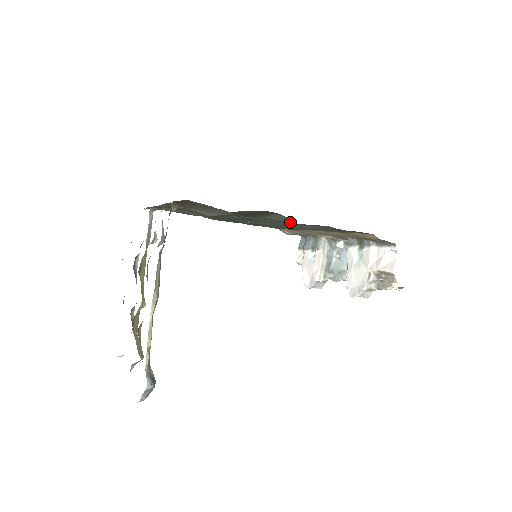
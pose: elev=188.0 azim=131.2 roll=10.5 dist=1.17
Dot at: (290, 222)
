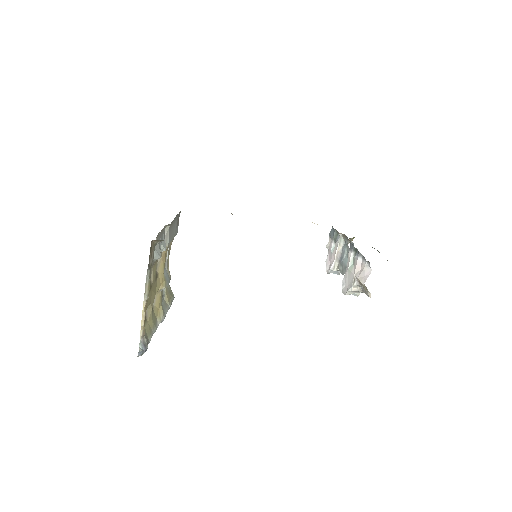
Dot at: occluded
